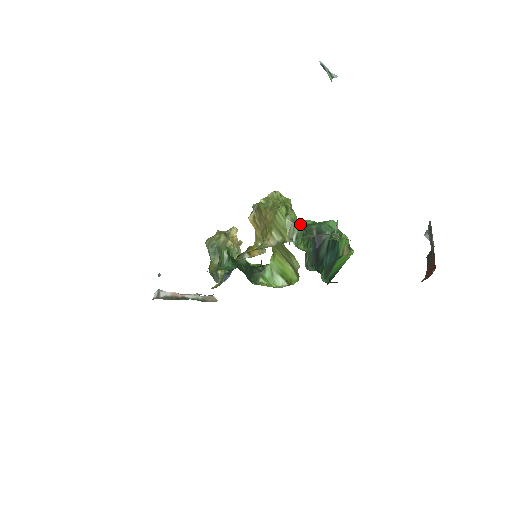
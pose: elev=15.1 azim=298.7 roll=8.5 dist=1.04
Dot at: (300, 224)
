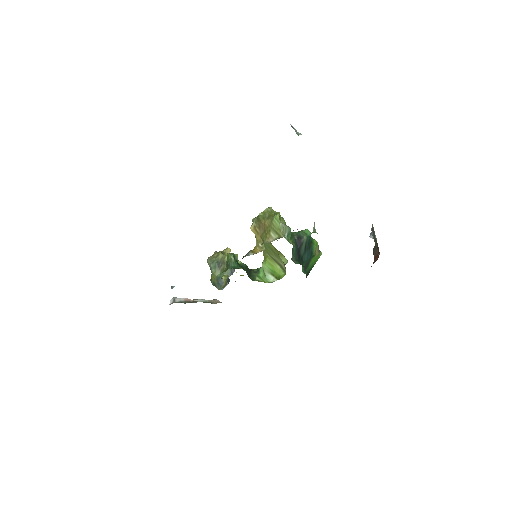
Dot at: occluded
